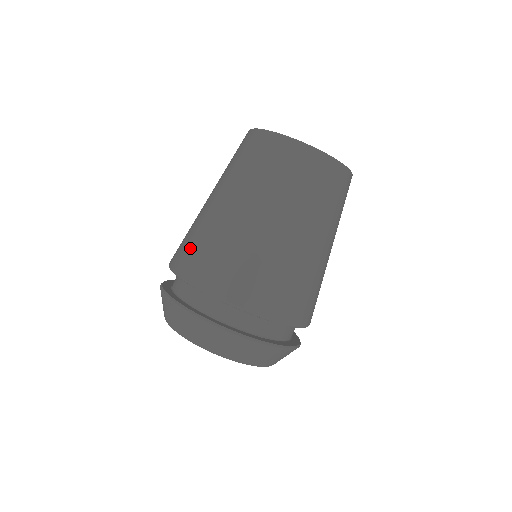
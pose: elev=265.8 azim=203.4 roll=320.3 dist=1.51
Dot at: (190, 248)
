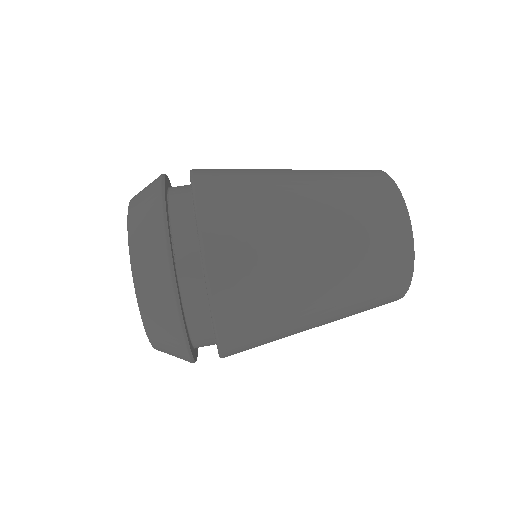
Dot at: occluded
